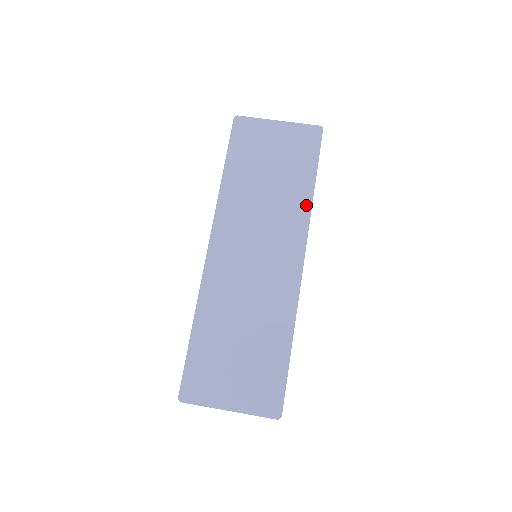
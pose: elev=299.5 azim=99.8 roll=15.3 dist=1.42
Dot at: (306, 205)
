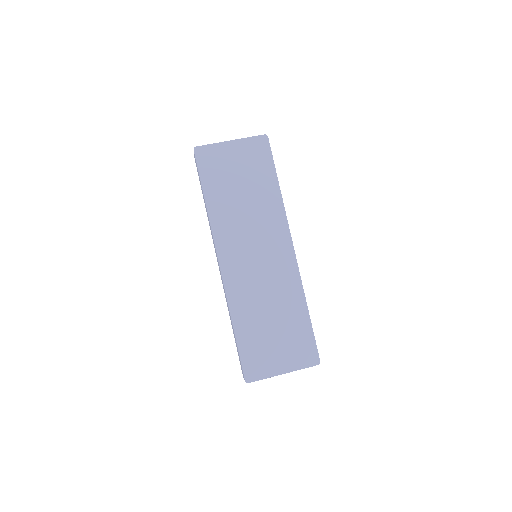
Dot at: (279, 204)
